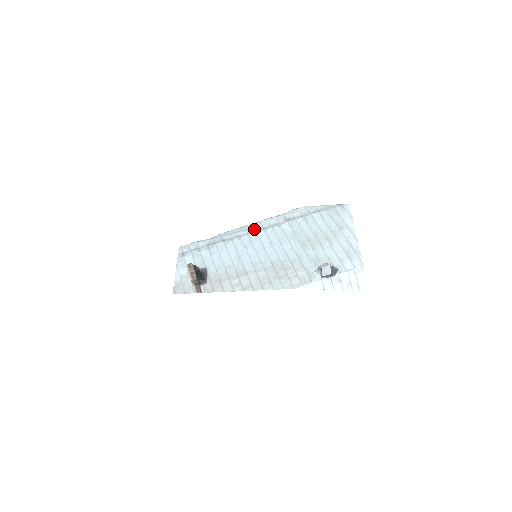
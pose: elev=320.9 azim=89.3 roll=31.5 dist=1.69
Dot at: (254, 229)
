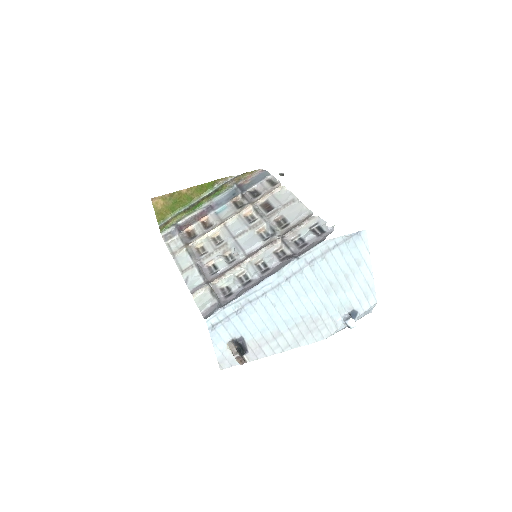
Dot at: (277, 281)
